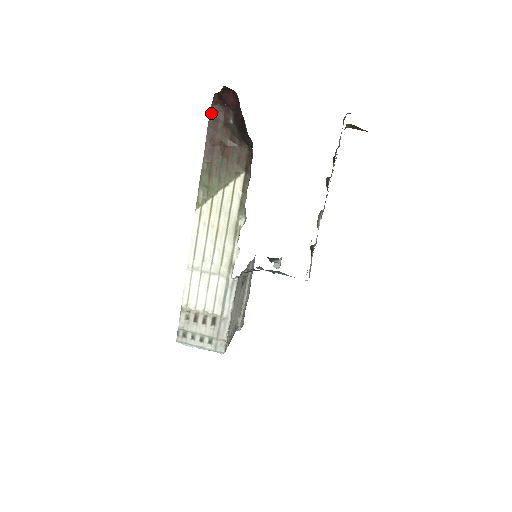
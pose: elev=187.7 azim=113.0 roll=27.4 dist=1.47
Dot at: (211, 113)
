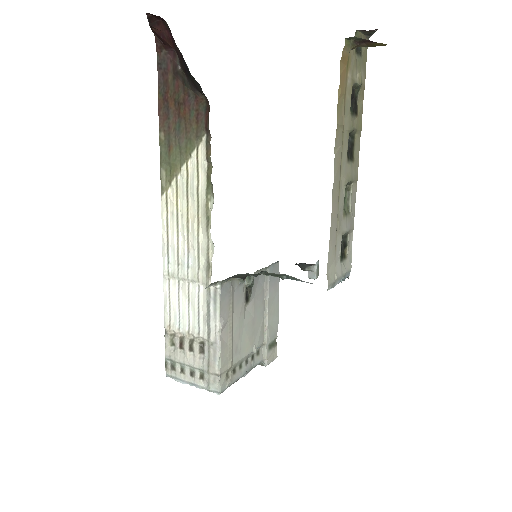
Dot at: (159, 64)
